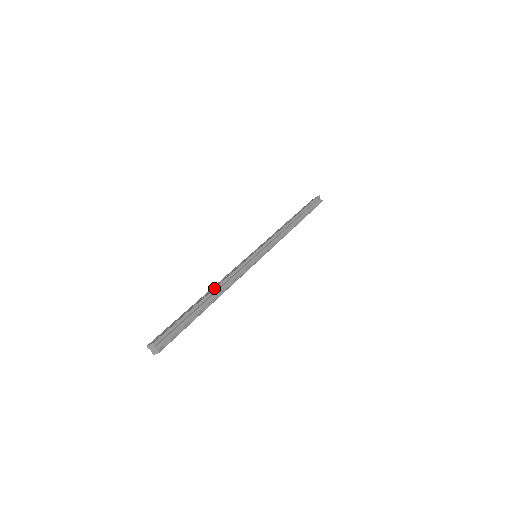
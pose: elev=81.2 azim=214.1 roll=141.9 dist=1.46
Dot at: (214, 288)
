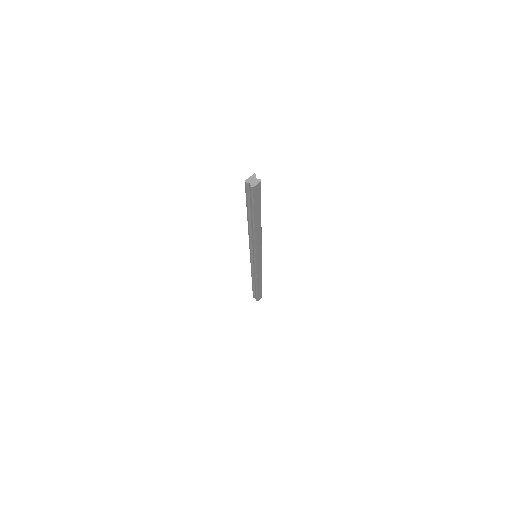
Dot at: occluded
